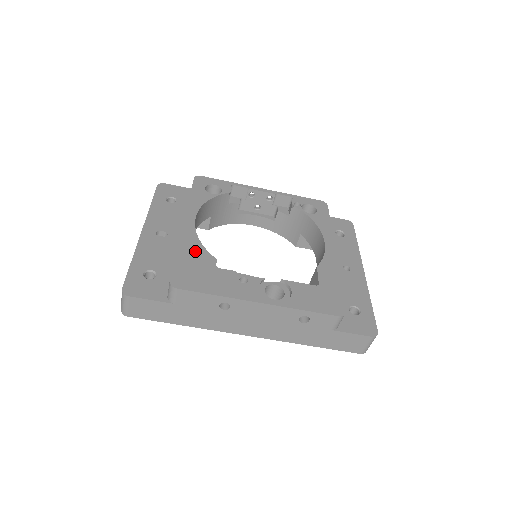
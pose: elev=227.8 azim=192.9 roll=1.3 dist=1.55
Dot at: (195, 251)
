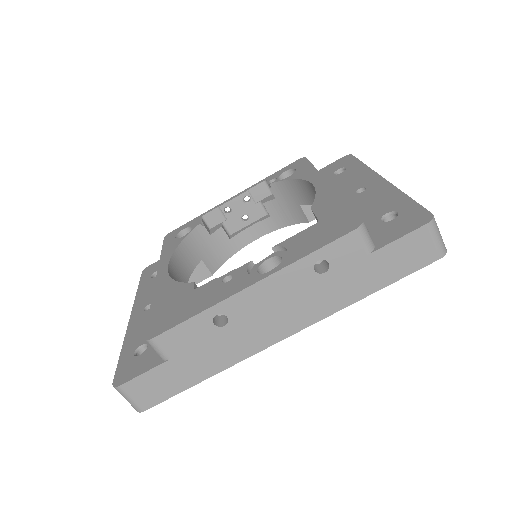
Dot at: (170, 292)
